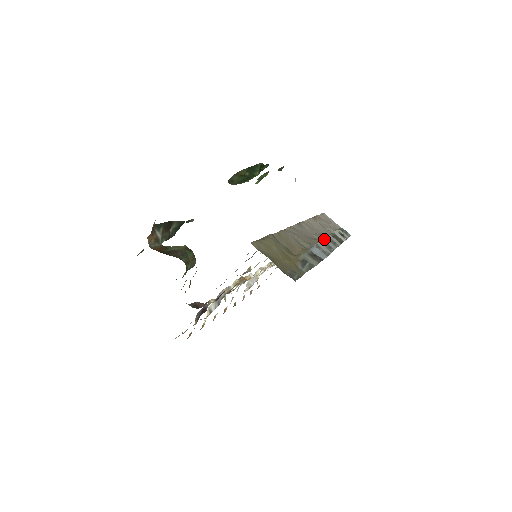
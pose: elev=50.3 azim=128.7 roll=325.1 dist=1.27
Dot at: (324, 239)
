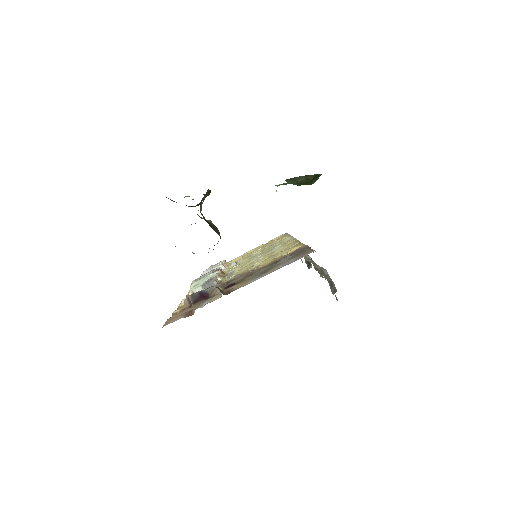
Dot at: occluded
